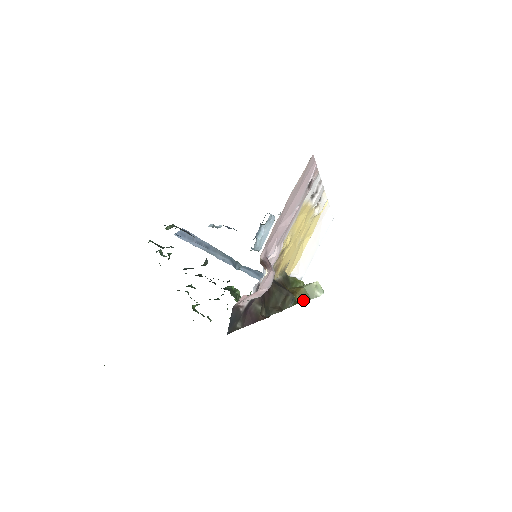
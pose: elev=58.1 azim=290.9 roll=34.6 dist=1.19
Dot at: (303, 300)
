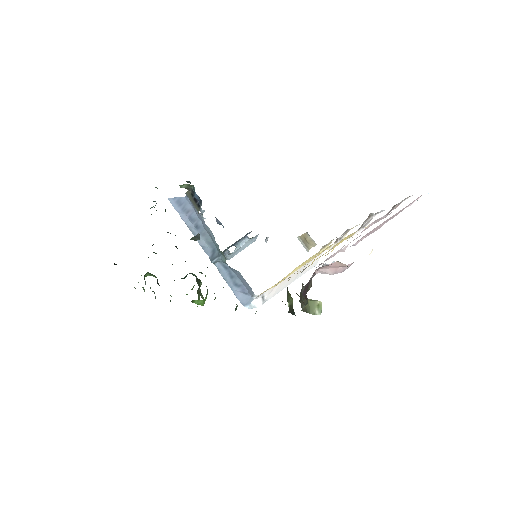
Dot at: (306, 310)
